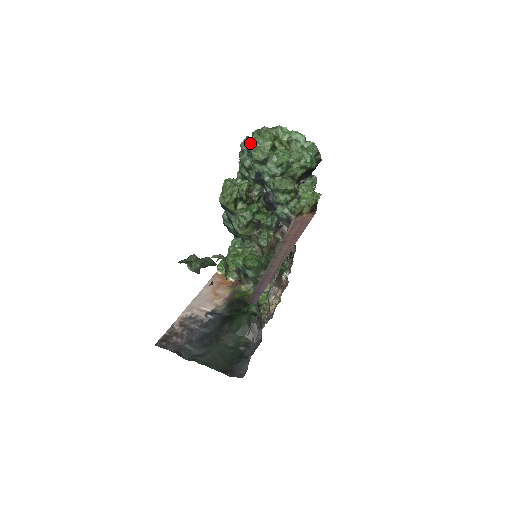
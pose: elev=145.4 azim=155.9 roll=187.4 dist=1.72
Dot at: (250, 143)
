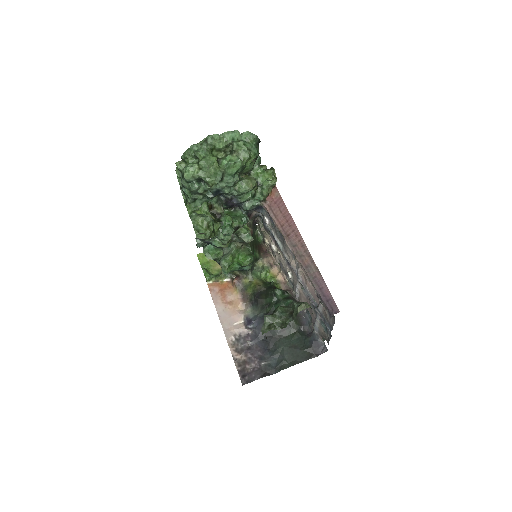
Dot at: (196, 172)
